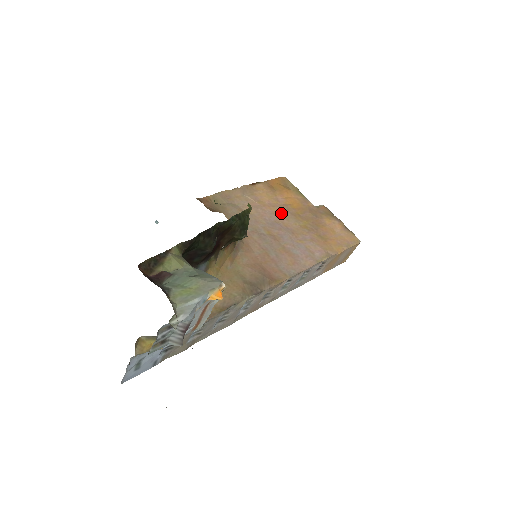
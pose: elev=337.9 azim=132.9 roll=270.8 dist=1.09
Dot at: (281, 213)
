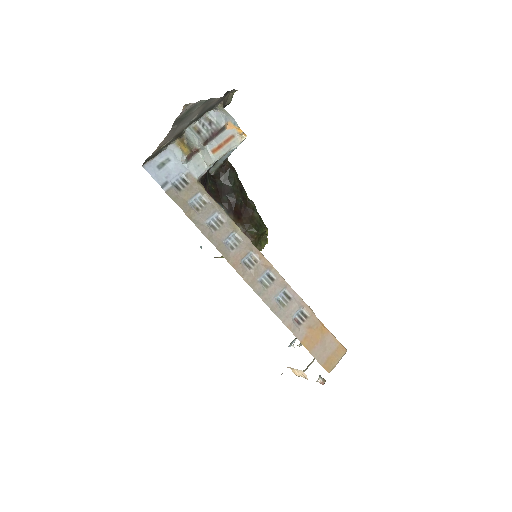
Dot at: occluded
